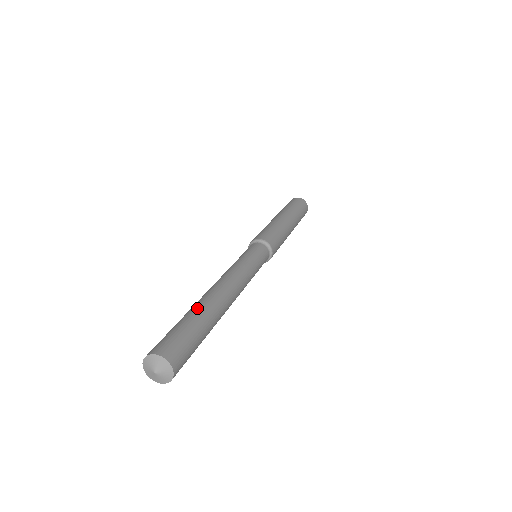
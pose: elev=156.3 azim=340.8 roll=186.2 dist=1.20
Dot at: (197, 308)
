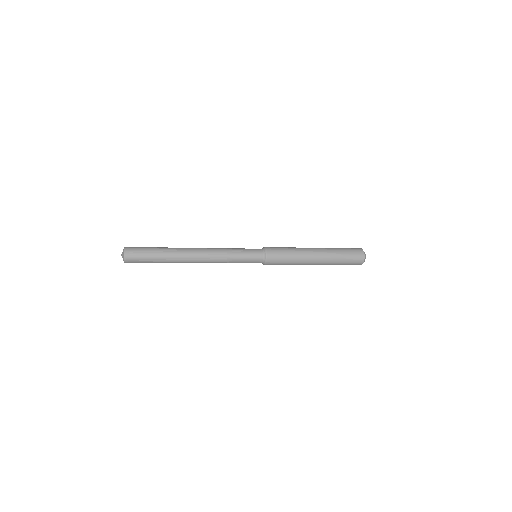
Dot at: (168, 249)
